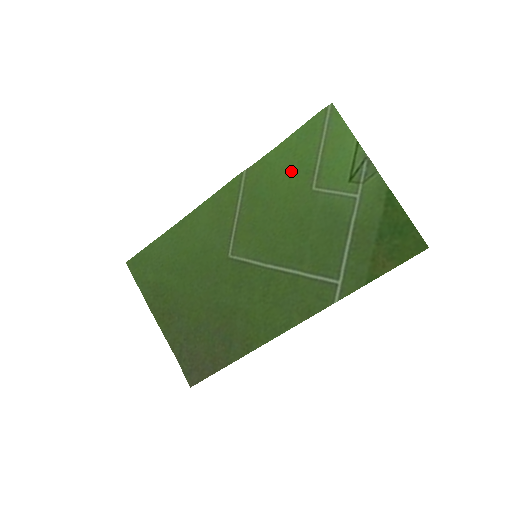
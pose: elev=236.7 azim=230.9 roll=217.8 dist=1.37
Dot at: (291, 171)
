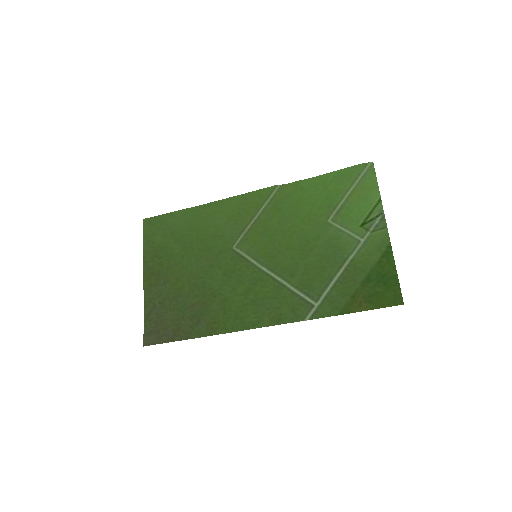
Dot at: (317, 200)
